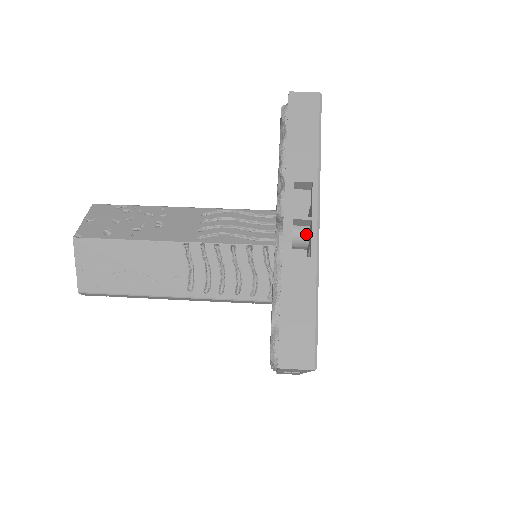
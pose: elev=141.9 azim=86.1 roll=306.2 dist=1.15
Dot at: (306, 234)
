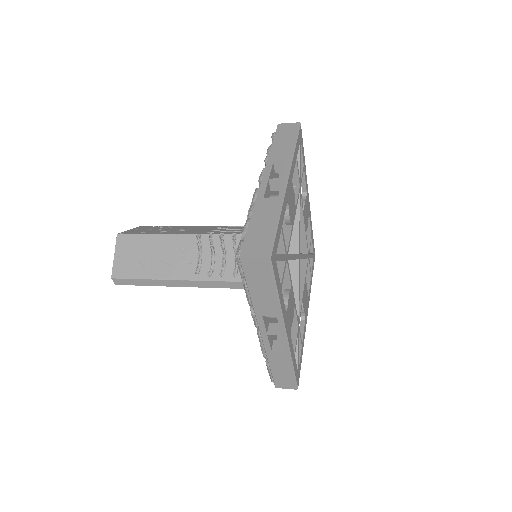
Dot at: occluded
